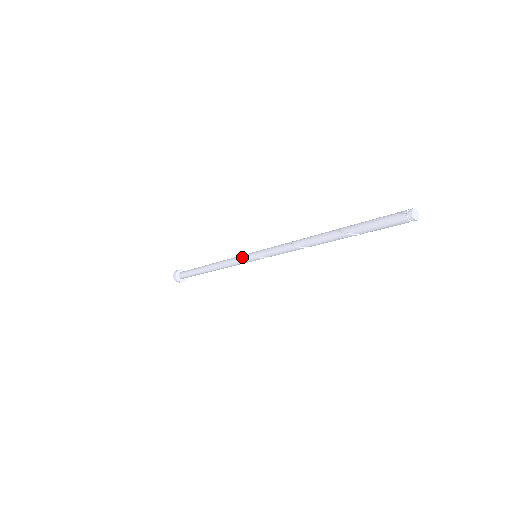
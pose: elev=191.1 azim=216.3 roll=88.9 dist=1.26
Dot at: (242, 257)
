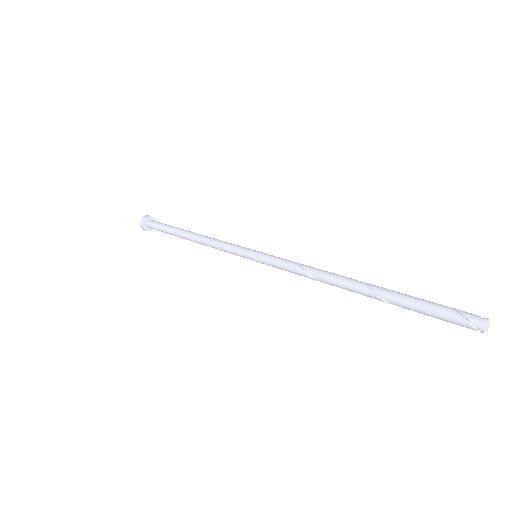
Dot at: (237, 253)
